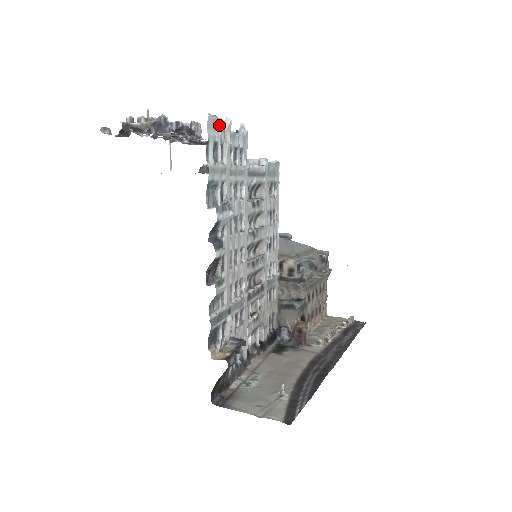
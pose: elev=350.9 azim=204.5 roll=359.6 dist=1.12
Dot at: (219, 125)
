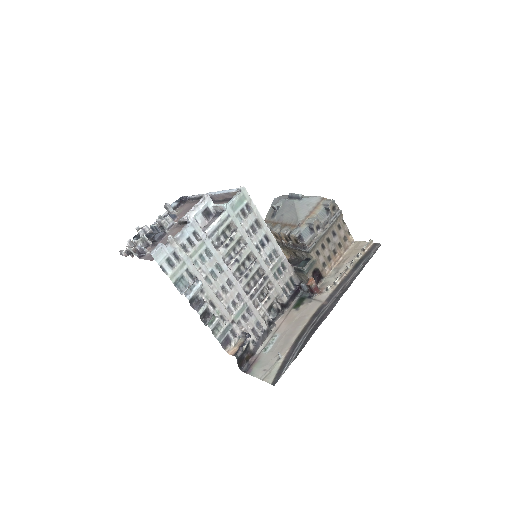
Dot at: (164, 248)
